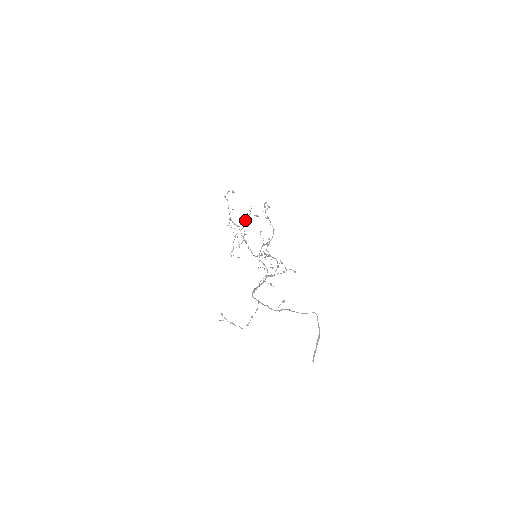
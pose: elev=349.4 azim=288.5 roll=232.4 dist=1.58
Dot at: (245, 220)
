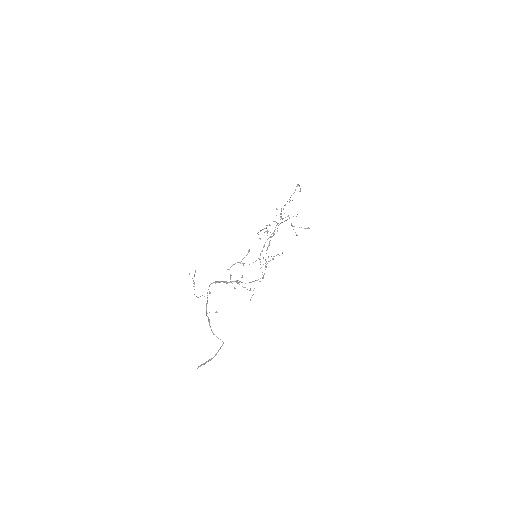
Dot at: occluded
